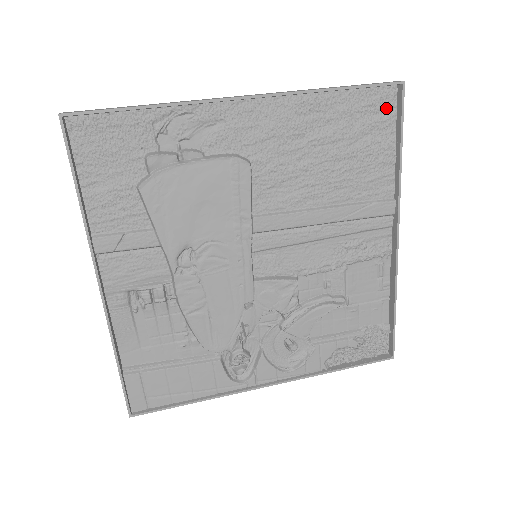
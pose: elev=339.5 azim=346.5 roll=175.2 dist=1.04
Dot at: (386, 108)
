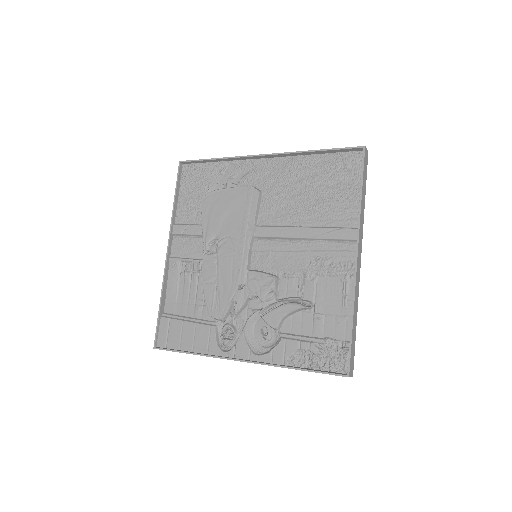
Dot at: (355, 165)
